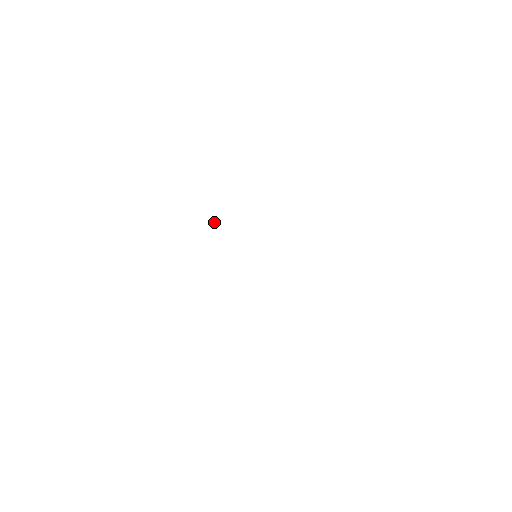
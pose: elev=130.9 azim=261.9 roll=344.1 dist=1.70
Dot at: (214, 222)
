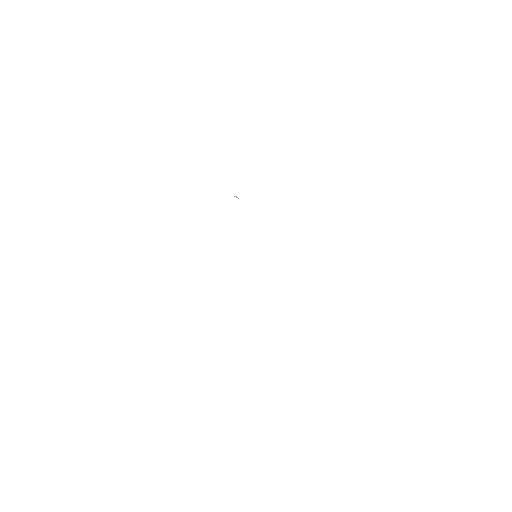
Dot at: (236, 197)
